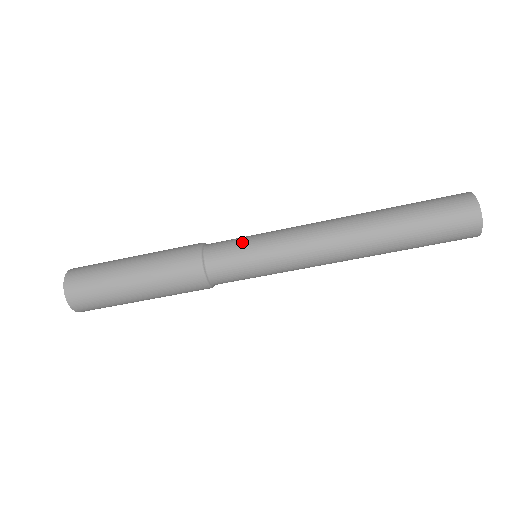
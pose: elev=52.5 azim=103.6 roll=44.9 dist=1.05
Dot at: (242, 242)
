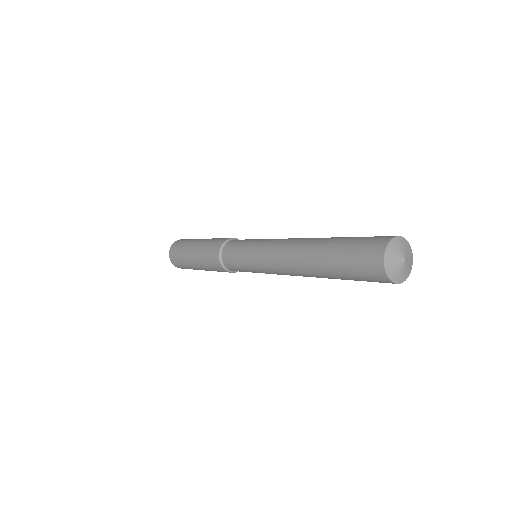
Dot at: (243, 243)
